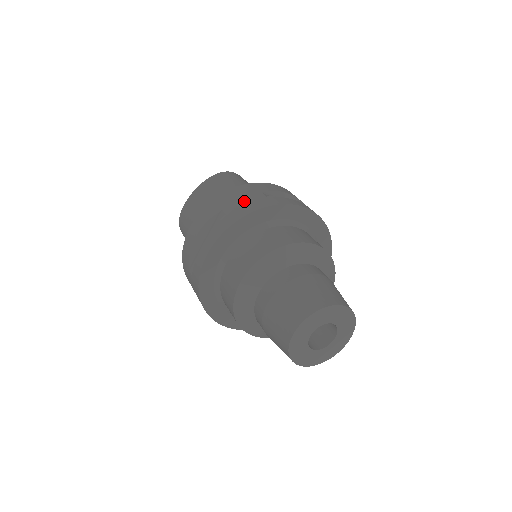
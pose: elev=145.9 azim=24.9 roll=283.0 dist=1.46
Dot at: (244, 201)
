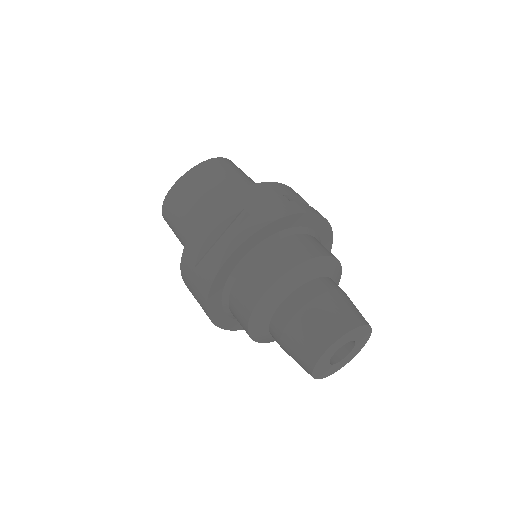
Dot at: (269, 203)
